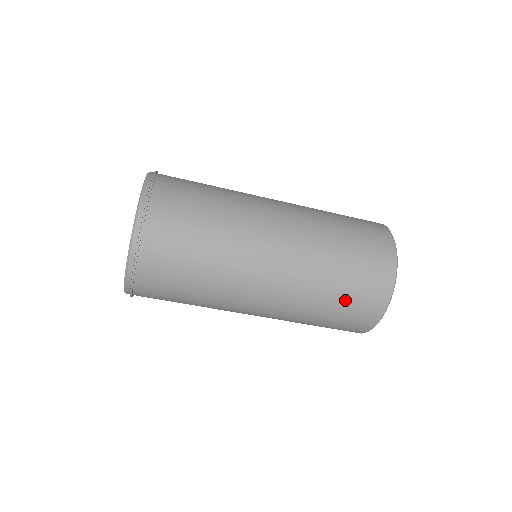
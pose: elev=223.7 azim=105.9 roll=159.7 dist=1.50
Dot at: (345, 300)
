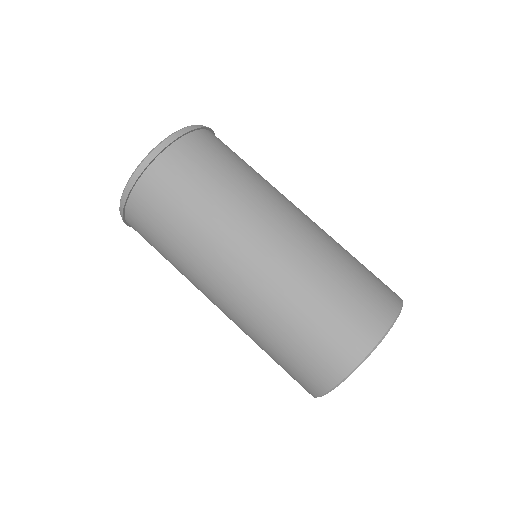
Dot at: (364, 266)
